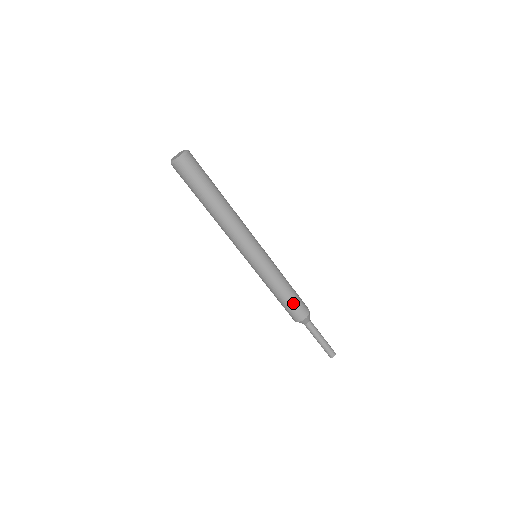
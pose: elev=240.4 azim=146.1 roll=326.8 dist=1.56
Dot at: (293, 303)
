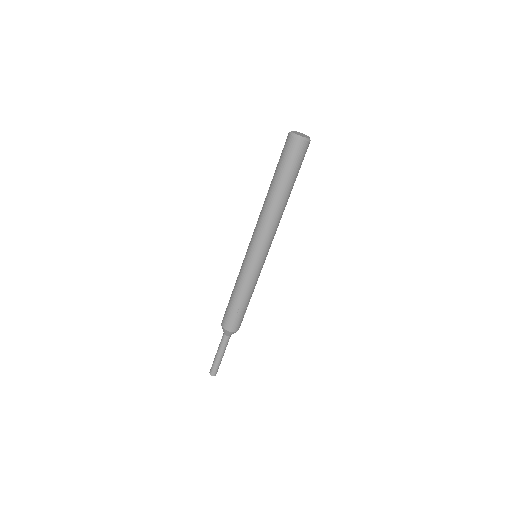
Dot at: (241, 314)
